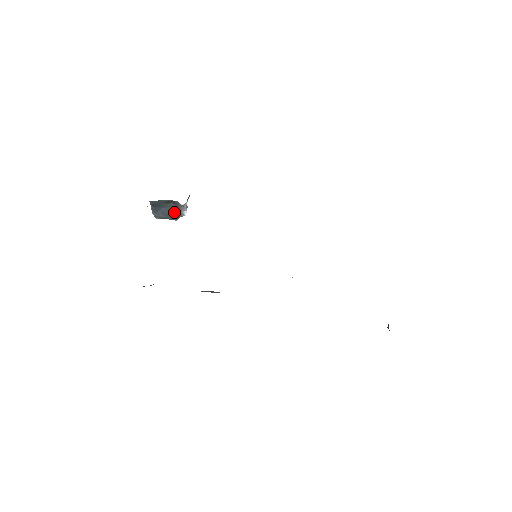
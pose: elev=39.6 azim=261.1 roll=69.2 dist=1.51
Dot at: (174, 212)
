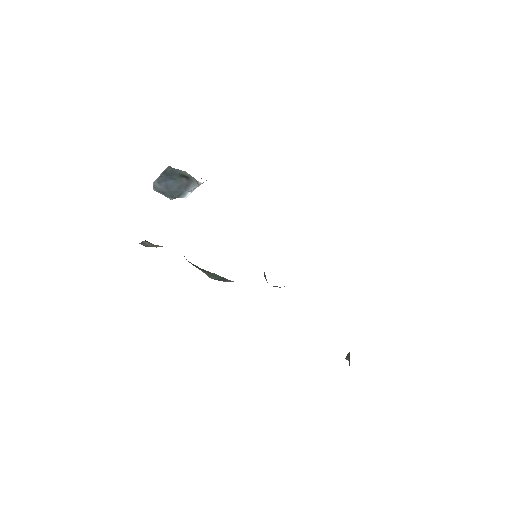
Dot at: (178, 189)
